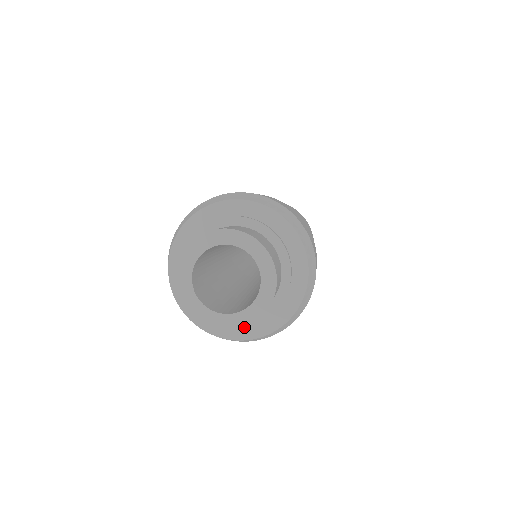
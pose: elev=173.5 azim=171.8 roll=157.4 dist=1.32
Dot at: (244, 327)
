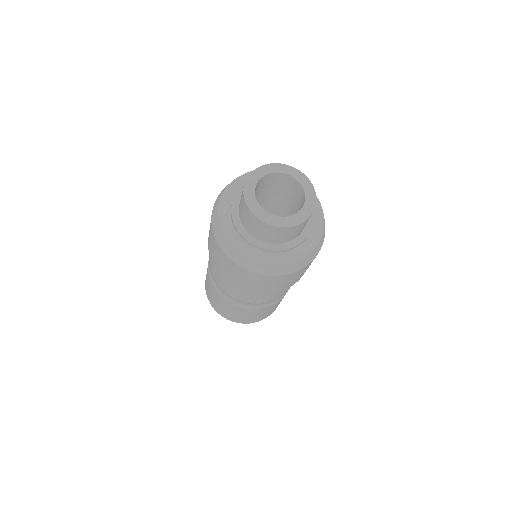
Dot at: (309, 238)
